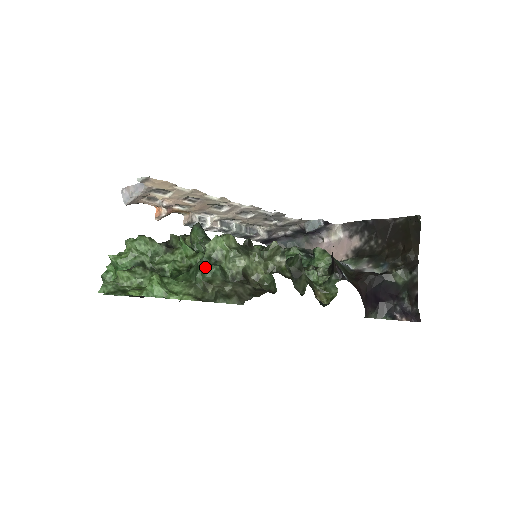
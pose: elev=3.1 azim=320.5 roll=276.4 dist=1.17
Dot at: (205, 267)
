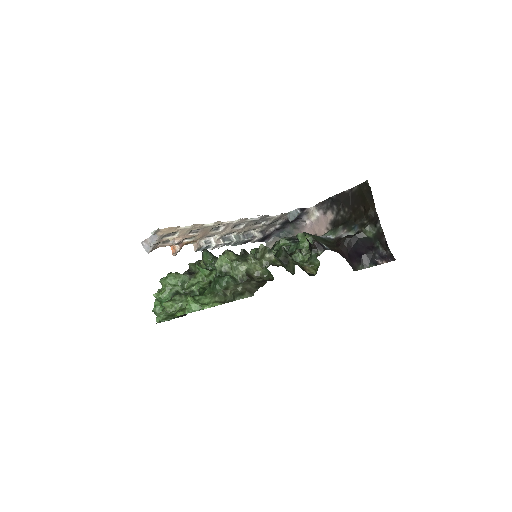
Dot at: (220, 280)
